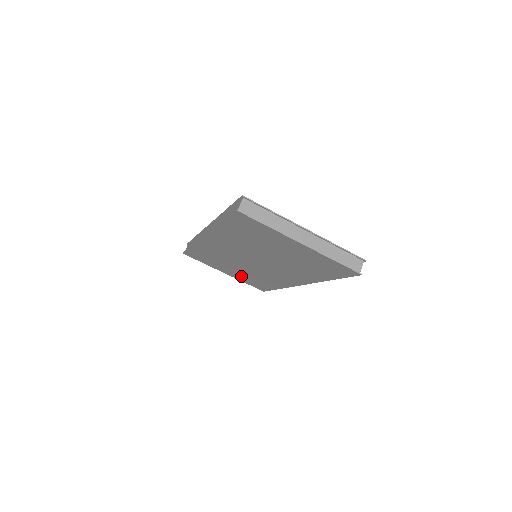
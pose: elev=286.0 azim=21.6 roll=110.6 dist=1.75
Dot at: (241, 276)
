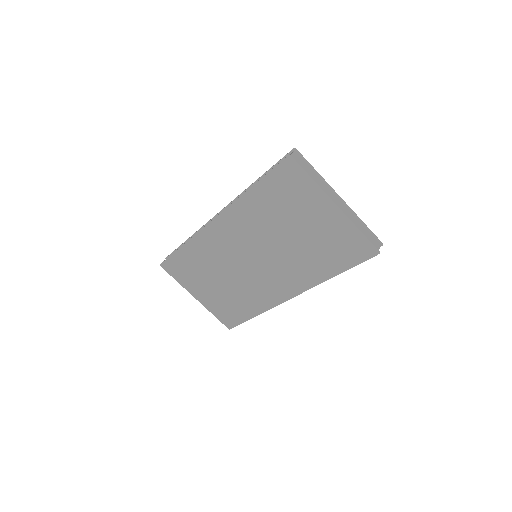
Dot at: (216, 299)
